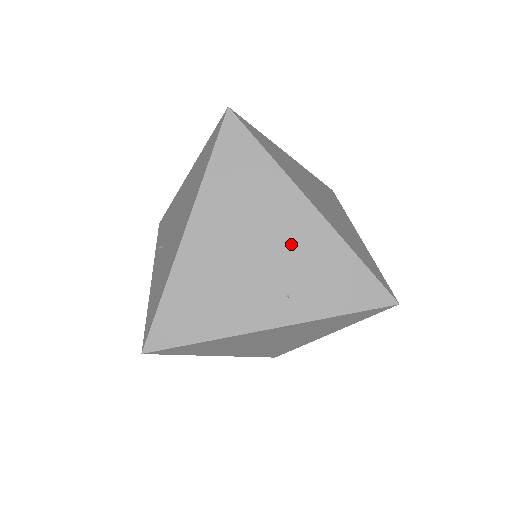
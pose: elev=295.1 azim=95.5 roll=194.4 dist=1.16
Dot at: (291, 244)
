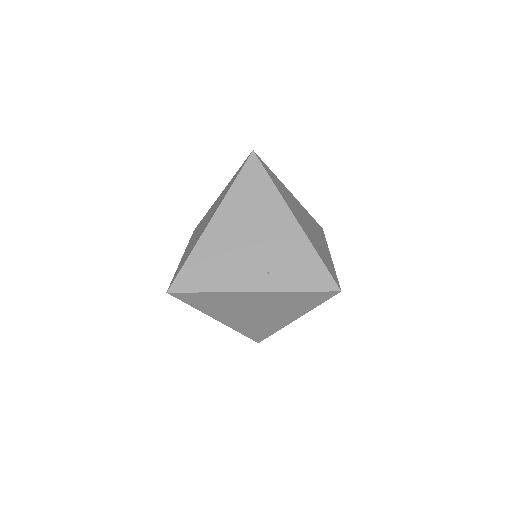
Dot at: (277, 240)
